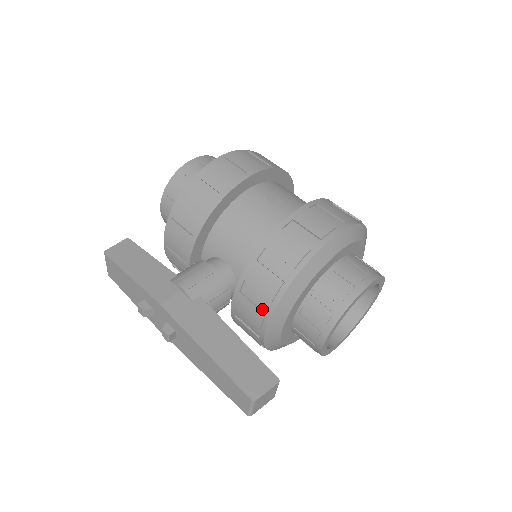
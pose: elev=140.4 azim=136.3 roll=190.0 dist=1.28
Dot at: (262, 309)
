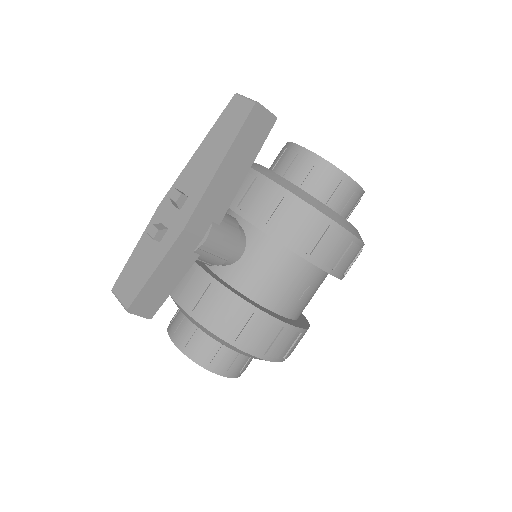
Dot at: occluded
